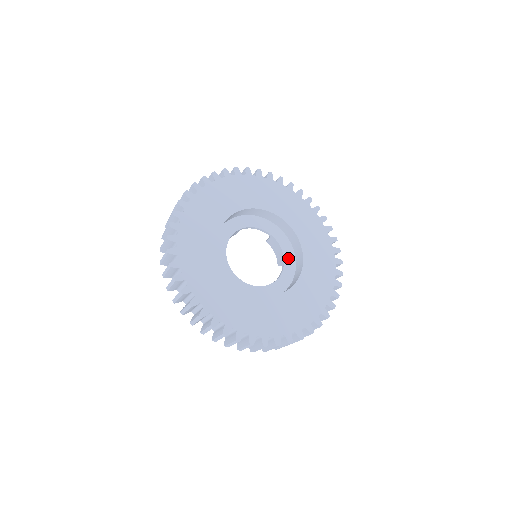
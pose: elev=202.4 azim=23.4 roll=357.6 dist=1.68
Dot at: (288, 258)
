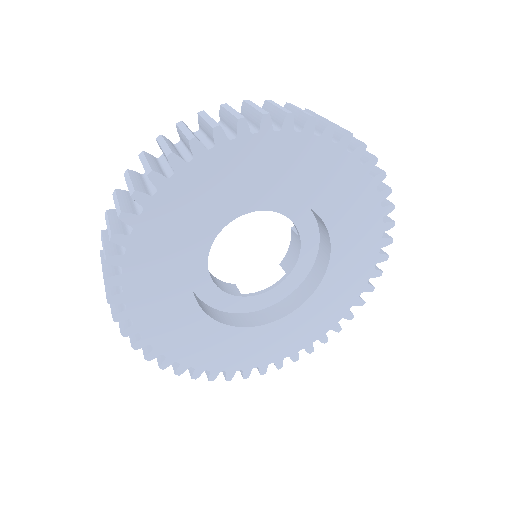
Dot at: (296, 275)
